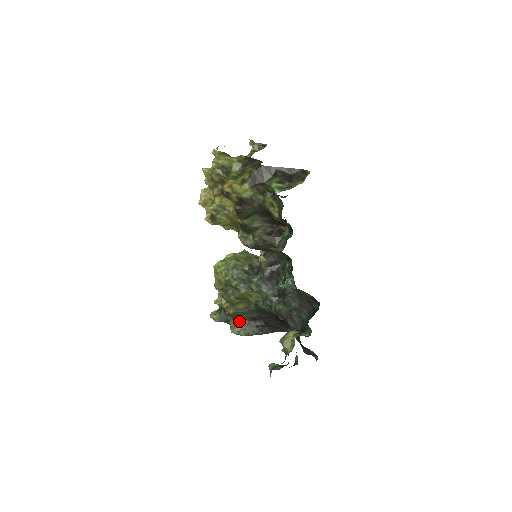
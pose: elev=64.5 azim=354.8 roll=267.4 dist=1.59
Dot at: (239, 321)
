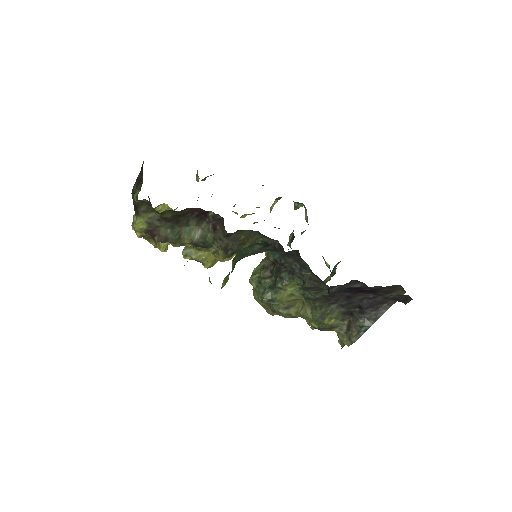
Dot at: (340, 328)
